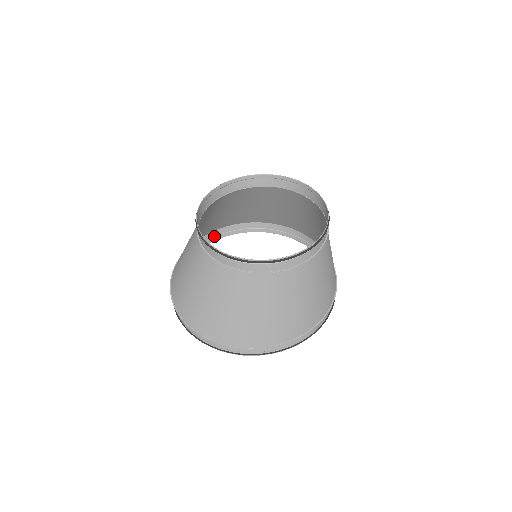
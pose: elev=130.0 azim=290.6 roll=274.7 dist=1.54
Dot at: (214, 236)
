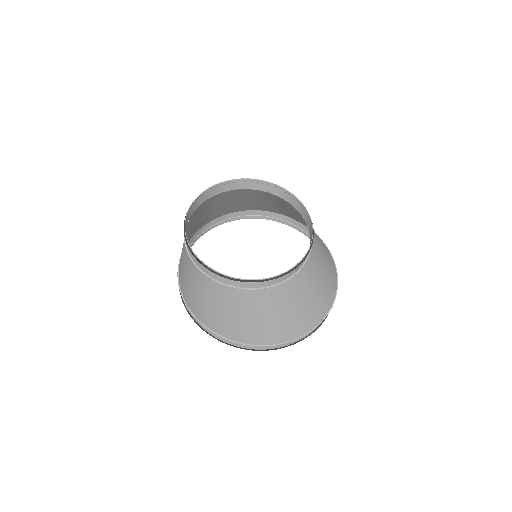
Dot at: (283, 219)
